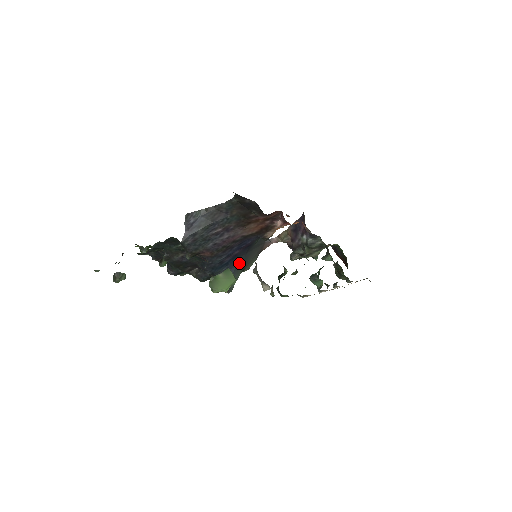
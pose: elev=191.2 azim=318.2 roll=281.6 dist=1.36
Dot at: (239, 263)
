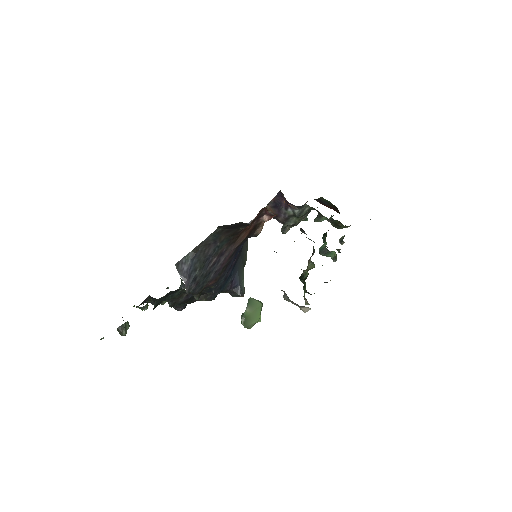
Dot at: (239, 266)
